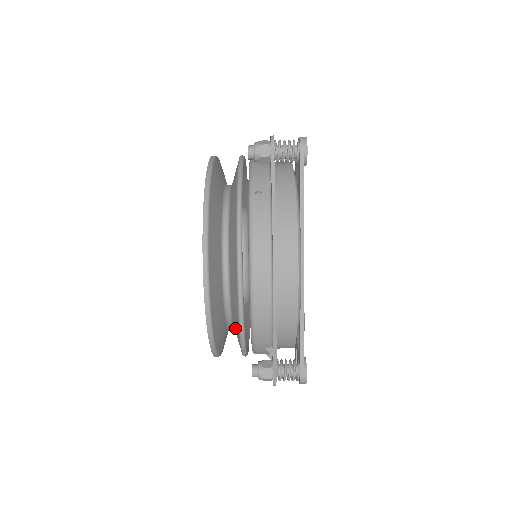
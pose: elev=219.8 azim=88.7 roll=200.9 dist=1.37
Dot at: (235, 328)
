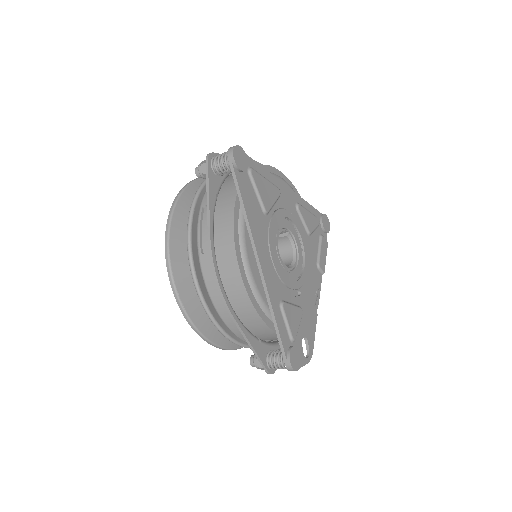
Dot at: occluded
